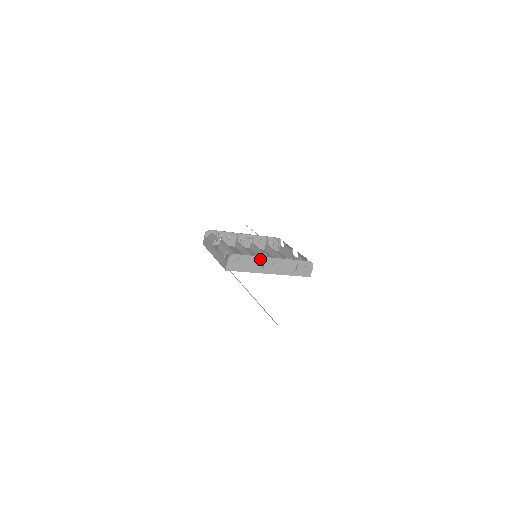
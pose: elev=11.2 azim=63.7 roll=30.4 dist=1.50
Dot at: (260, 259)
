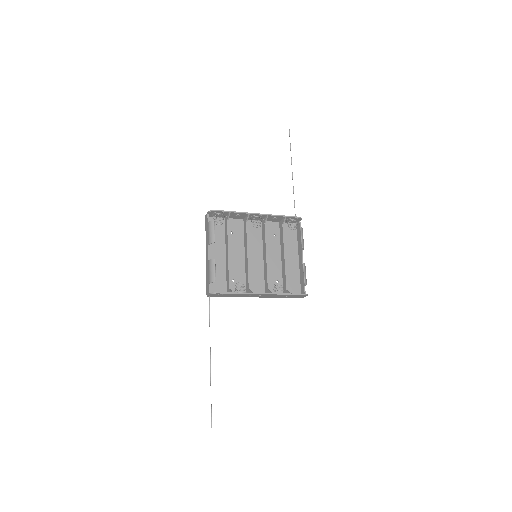
Dot at: (246, 294)
